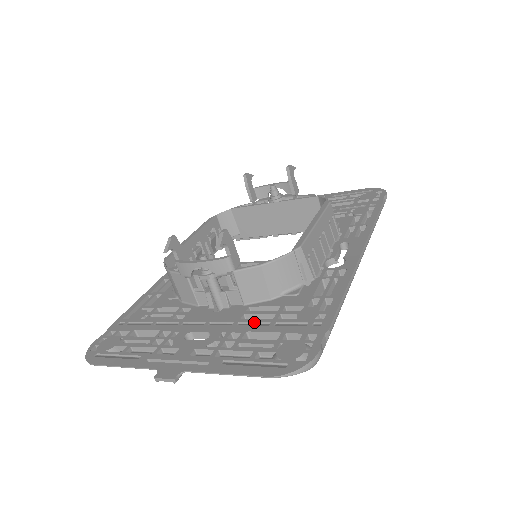
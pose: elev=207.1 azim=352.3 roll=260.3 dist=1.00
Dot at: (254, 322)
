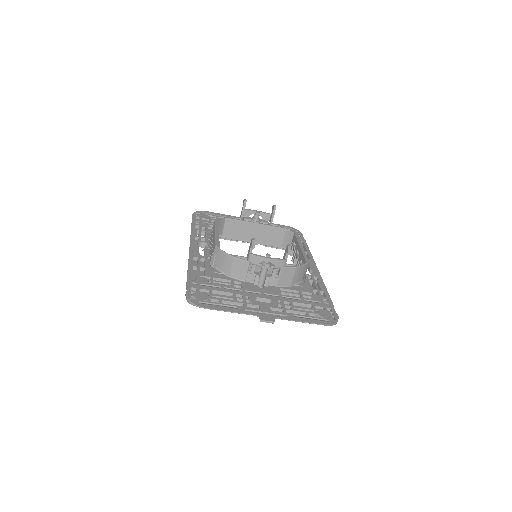
Dot at: (292, 297)
